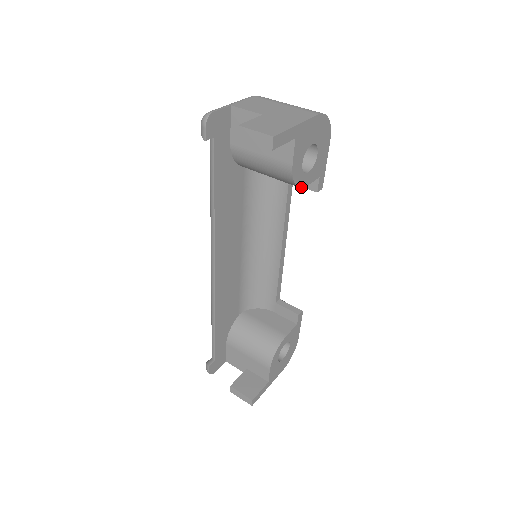
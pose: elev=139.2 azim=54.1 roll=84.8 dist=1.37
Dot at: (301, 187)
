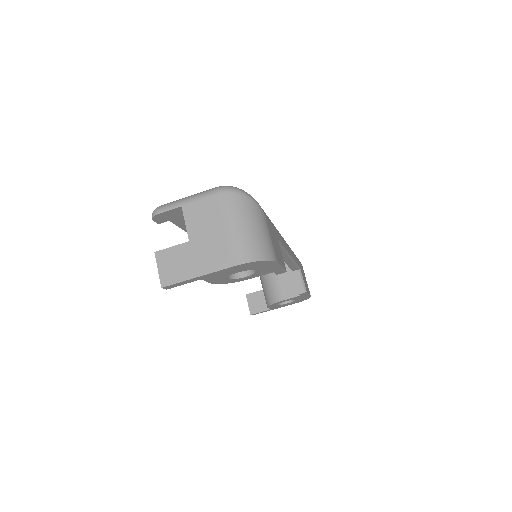
Dot at: (239, 281)
